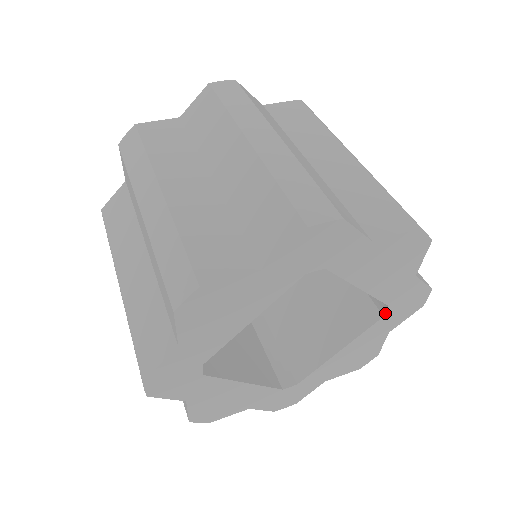
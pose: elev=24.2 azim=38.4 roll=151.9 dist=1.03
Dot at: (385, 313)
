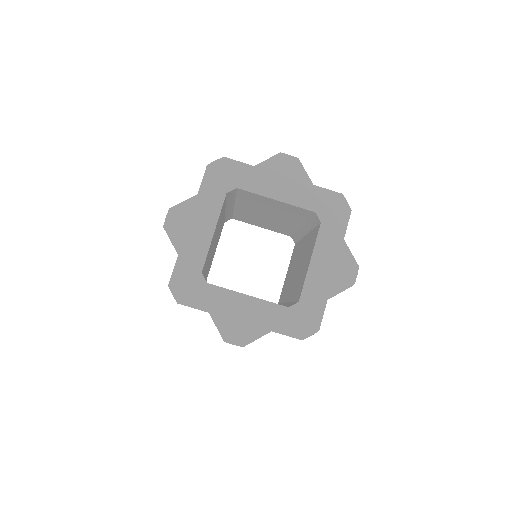
Dot at: (319, 220)
